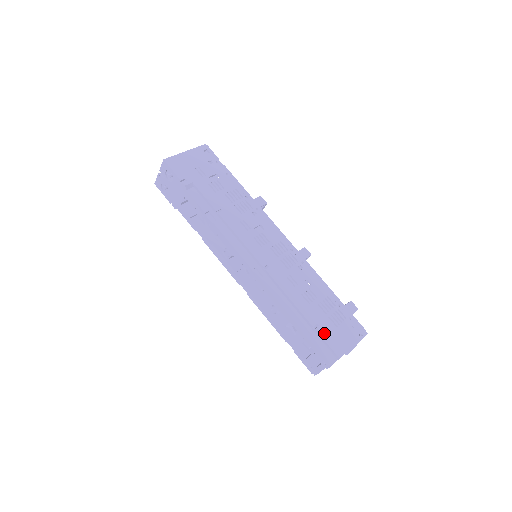
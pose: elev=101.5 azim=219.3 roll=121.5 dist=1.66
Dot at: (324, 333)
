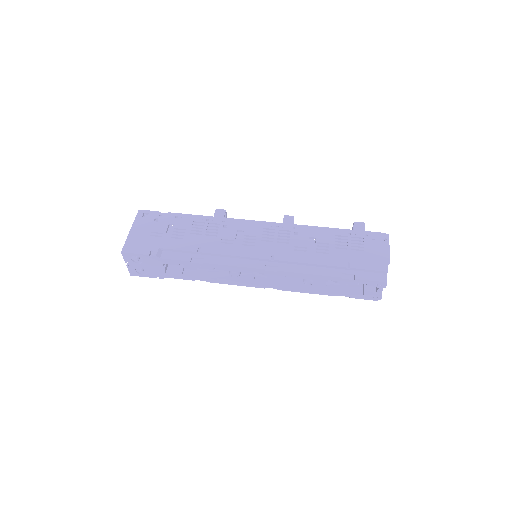
Dot at: (359, 264)
